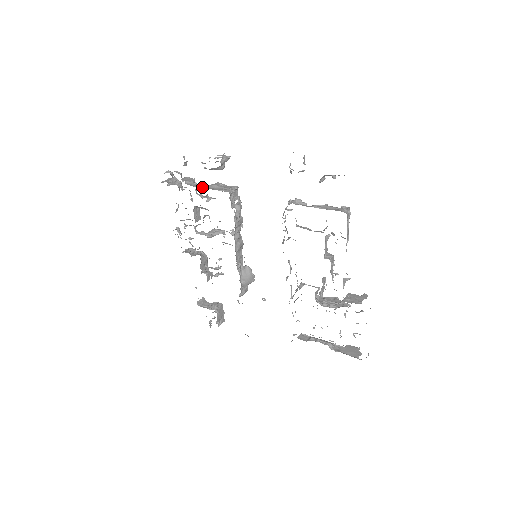
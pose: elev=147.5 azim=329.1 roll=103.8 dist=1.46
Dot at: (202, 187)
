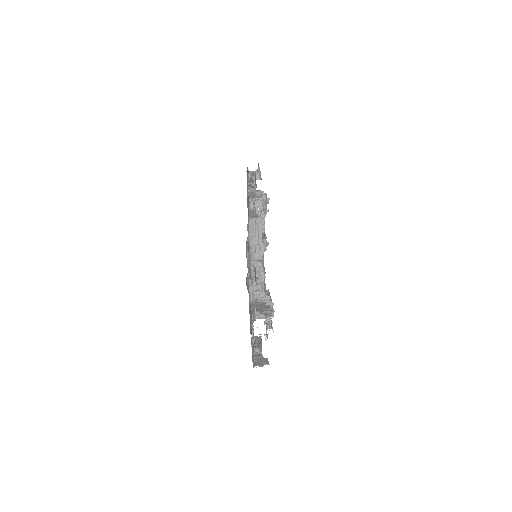
Dot at: (251, 195)
